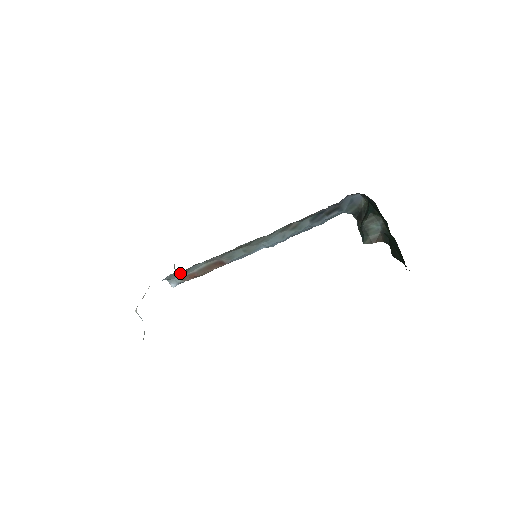
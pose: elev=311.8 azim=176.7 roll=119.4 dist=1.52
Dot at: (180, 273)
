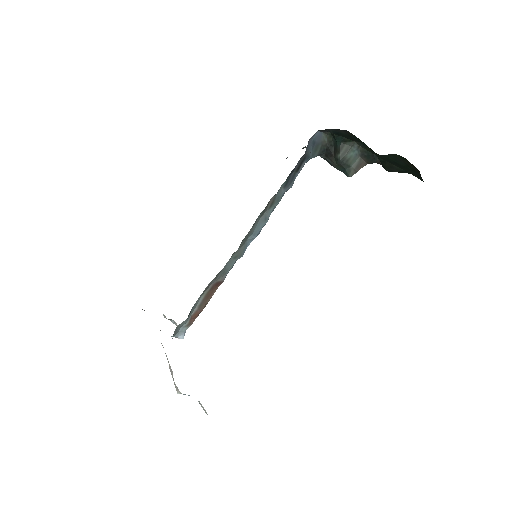
Dot at: (183, 322)
